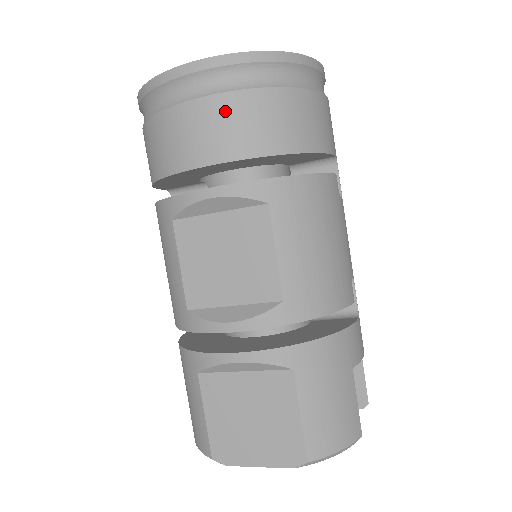
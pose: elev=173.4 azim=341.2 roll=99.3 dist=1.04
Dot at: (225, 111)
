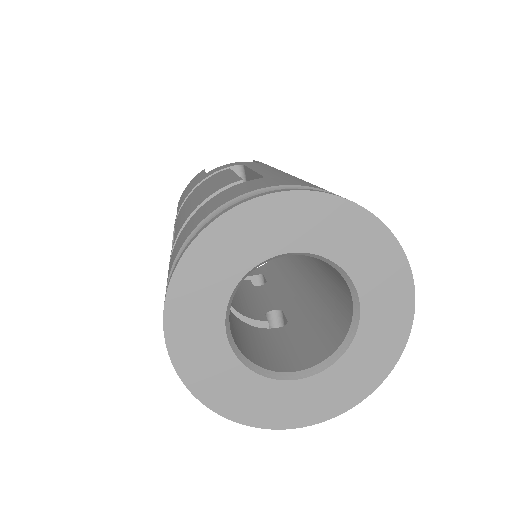
Dot at: occluded
